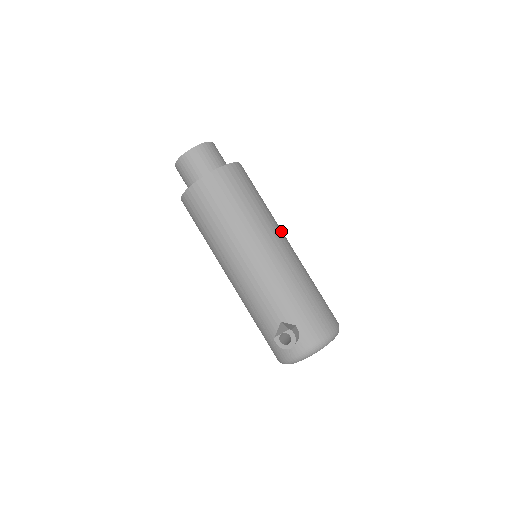
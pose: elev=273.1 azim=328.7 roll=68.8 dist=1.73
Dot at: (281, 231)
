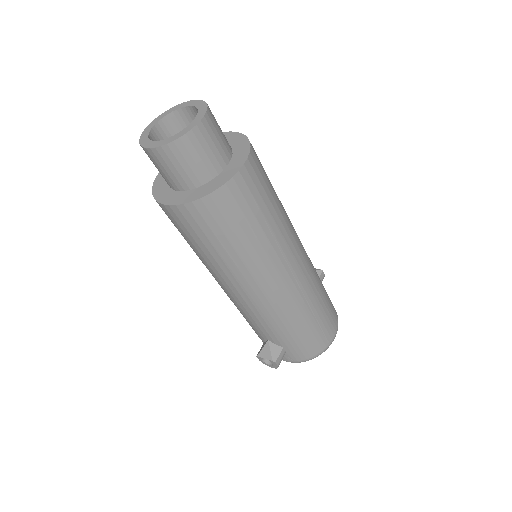
Dot at: (292, 252)
